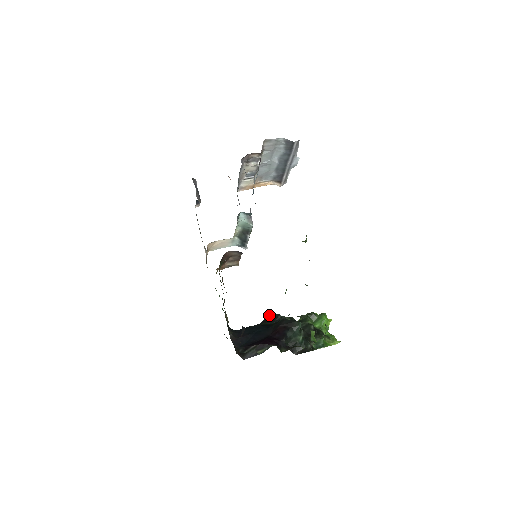
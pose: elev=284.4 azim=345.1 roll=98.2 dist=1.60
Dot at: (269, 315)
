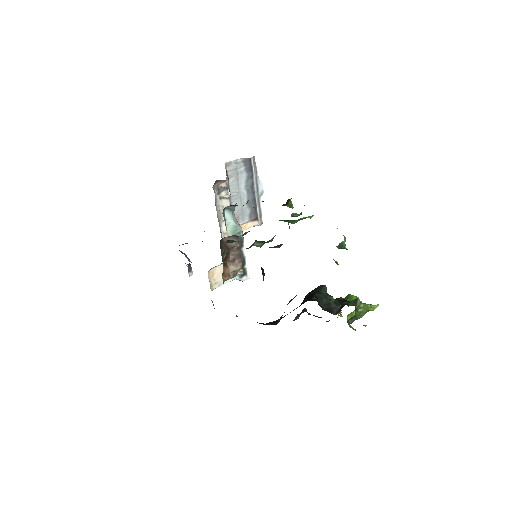
Dot at: (295, 317)
